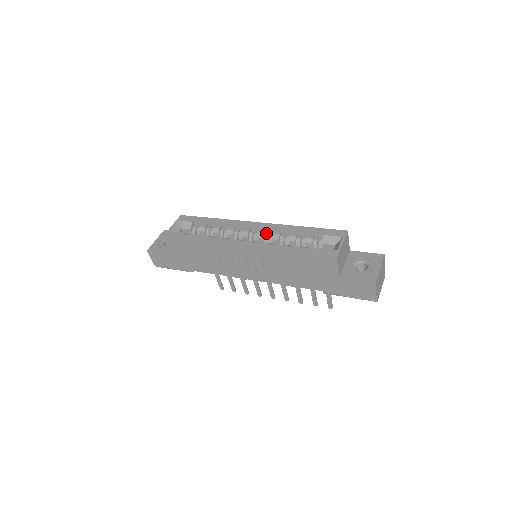
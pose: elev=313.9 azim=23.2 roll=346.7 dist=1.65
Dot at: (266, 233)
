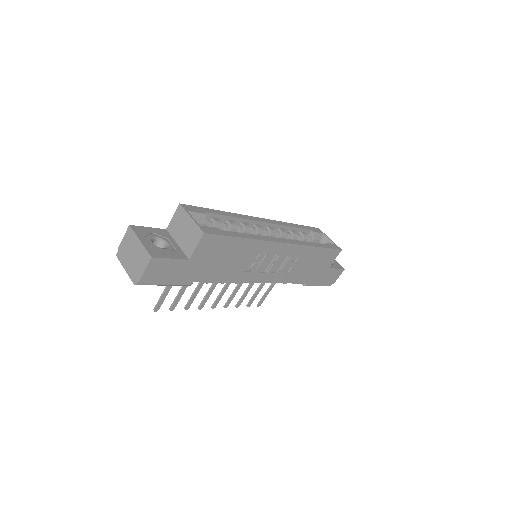
Dot at: (273, 230)
